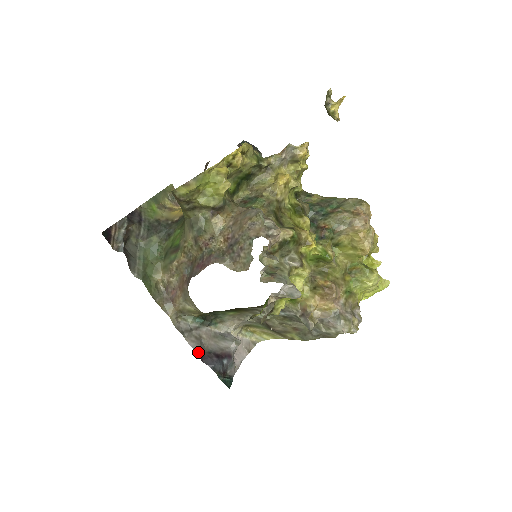
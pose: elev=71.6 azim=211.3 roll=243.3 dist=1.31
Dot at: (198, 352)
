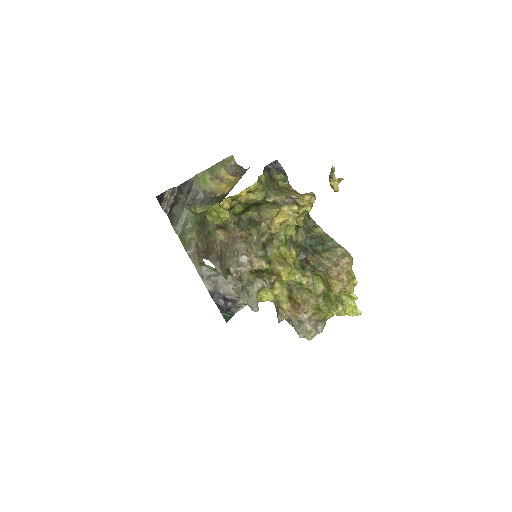
Dot at: (211, 292)
